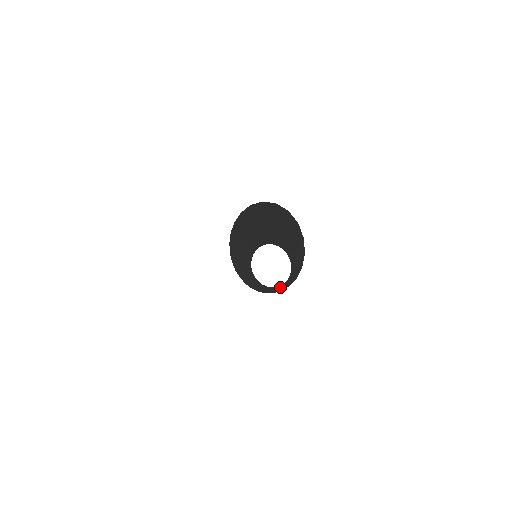
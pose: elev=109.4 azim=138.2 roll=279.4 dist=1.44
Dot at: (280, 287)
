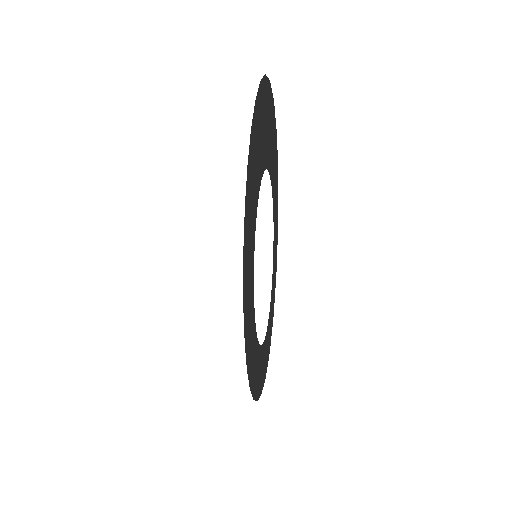
Dot at: (271, 302)
